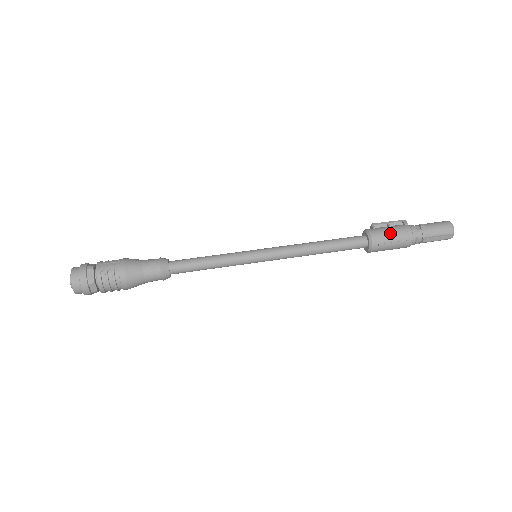
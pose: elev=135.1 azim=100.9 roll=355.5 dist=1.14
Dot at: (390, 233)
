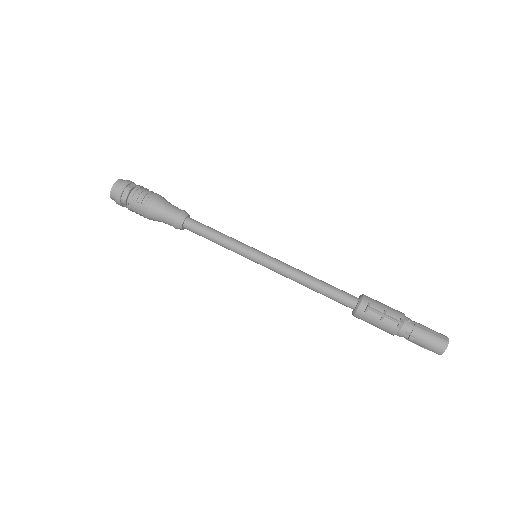
Dot at: (373, 324)
